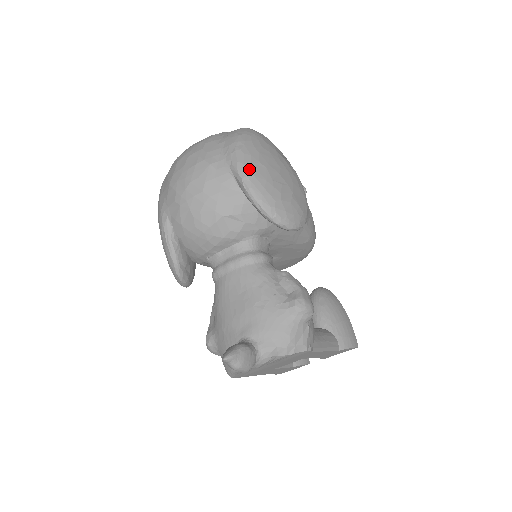
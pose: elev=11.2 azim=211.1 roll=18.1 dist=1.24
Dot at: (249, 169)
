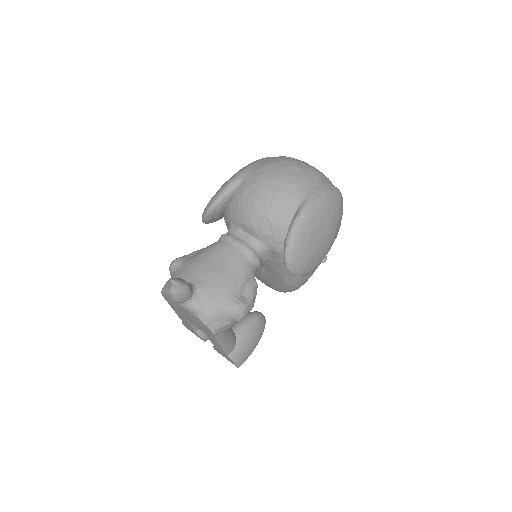
Dot at: (310, 214)
